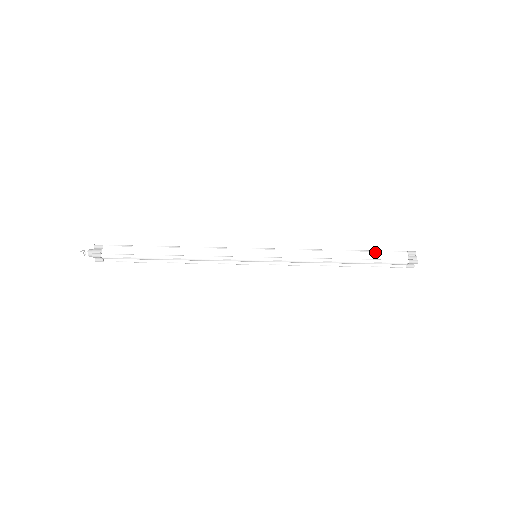
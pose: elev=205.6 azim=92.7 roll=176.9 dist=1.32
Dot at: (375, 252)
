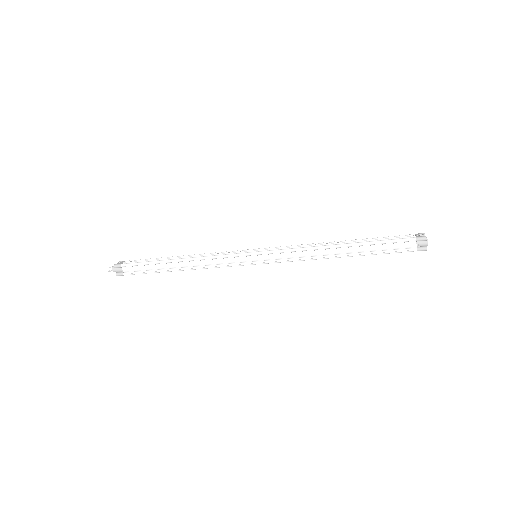
Dot at: (378, 243)
